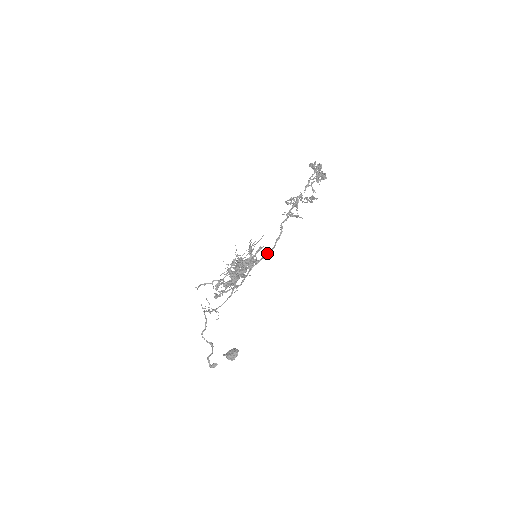
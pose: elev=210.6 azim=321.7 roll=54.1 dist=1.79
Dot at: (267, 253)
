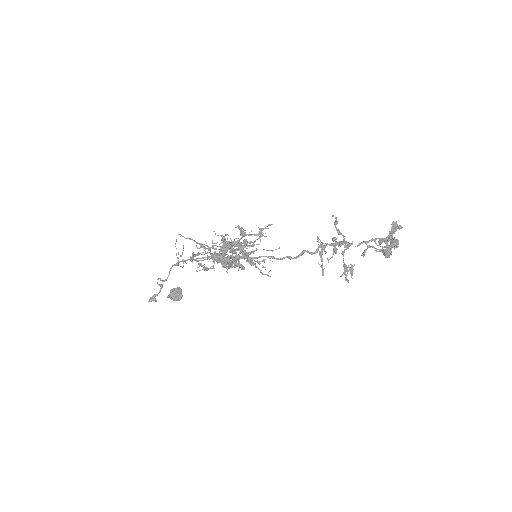
Dot at: occluded
